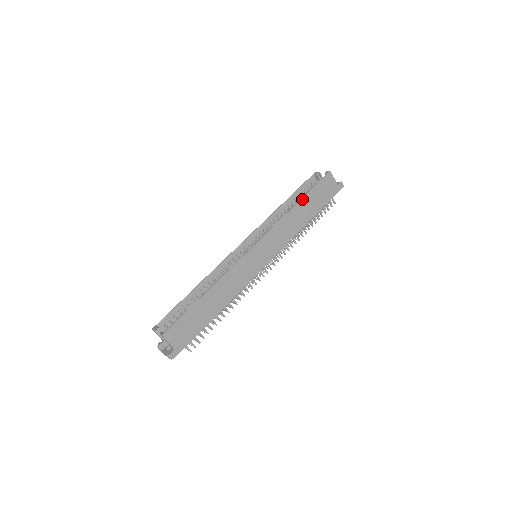
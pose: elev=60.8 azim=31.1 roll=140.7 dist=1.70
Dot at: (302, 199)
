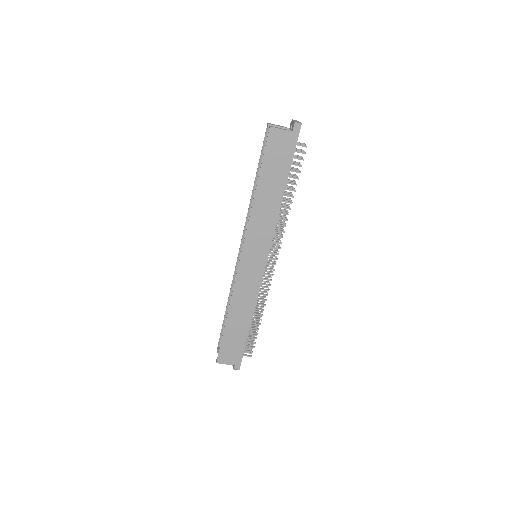
Dot at: (258, 183)
